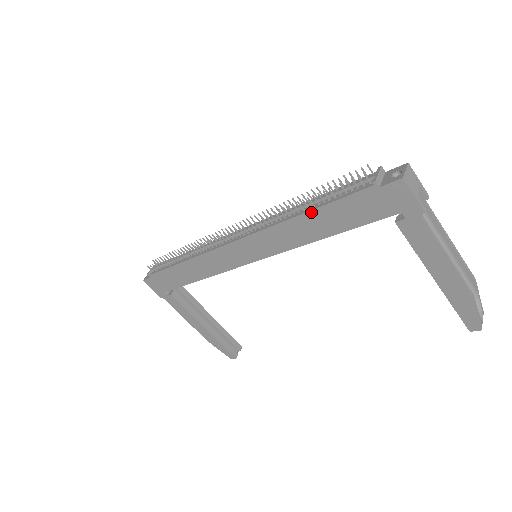
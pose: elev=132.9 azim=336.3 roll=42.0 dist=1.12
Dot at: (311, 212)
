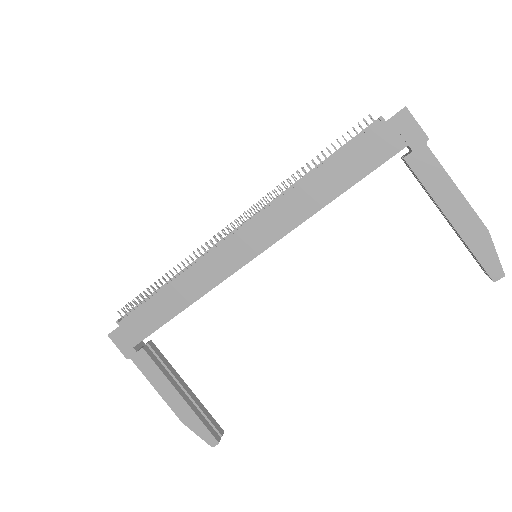
Dot at: (321, 168)
